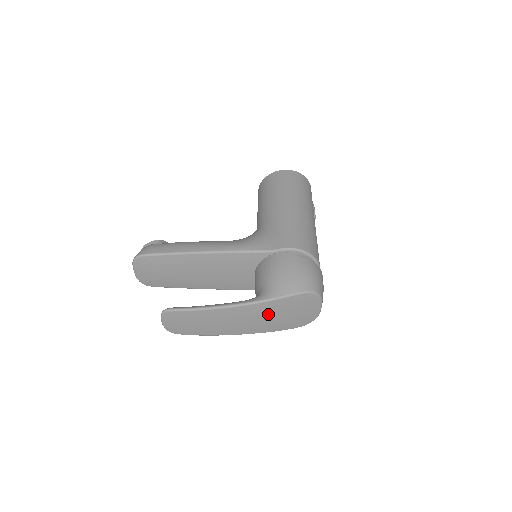
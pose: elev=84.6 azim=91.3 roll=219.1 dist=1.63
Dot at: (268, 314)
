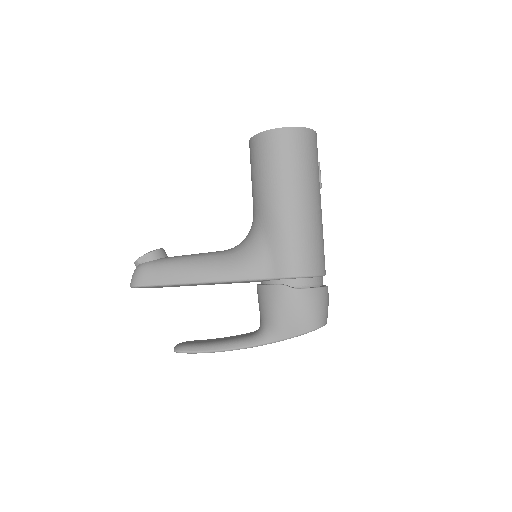
Dot at: occluded
